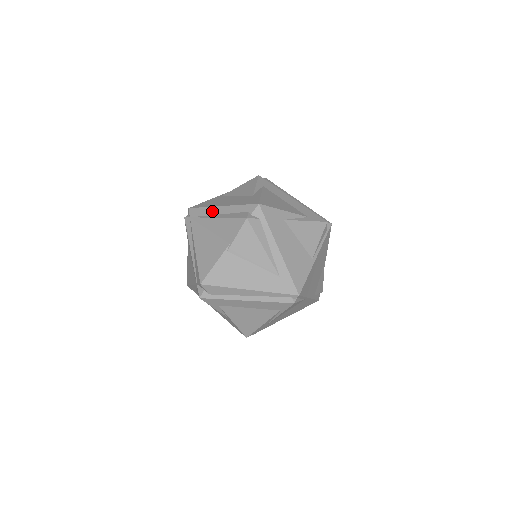
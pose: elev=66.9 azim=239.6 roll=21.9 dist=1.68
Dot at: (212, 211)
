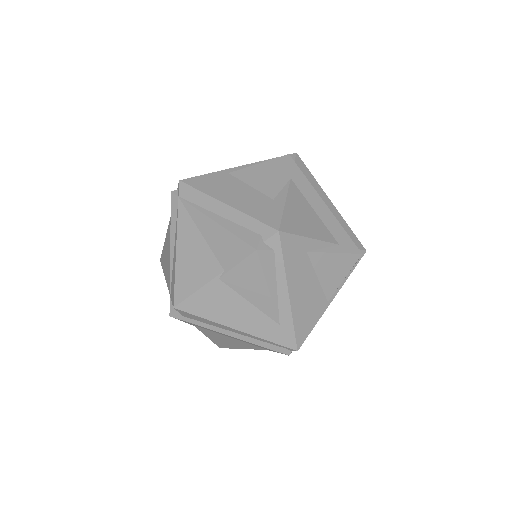
Dot at: (211, 204)
